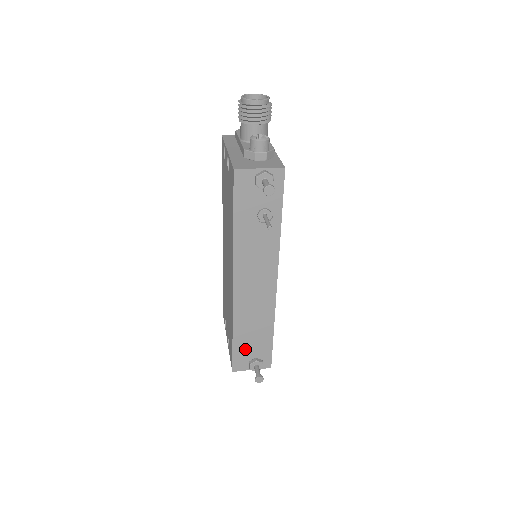
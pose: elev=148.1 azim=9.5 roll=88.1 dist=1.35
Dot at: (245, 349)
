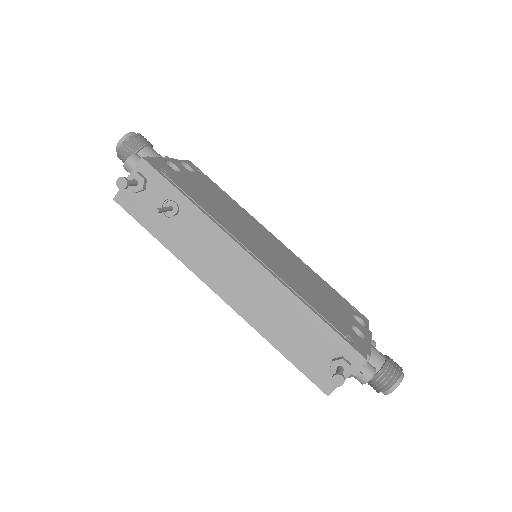
Dot at: (308, 357)
